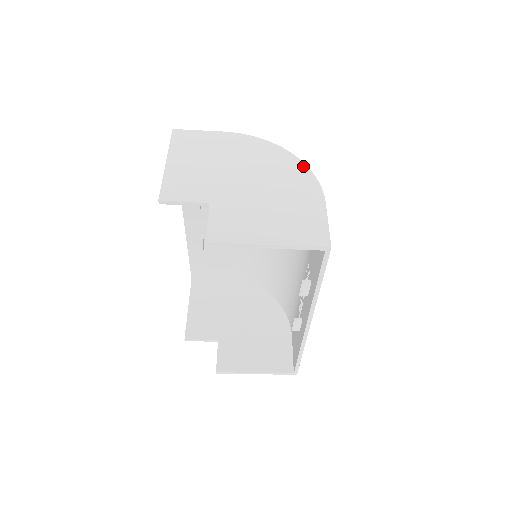
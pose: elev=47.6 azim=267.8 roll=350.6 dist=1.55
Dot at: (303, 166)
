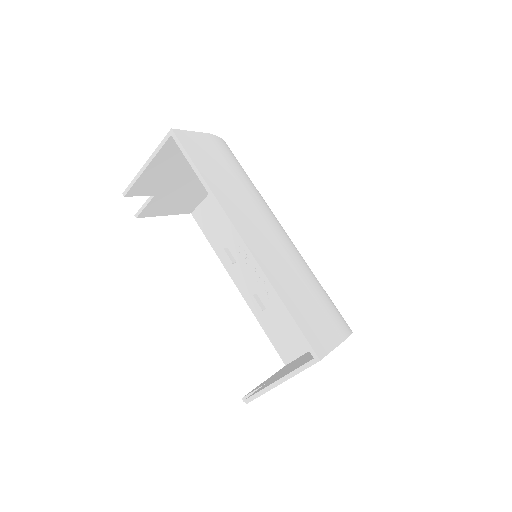
Dot at: occluded
